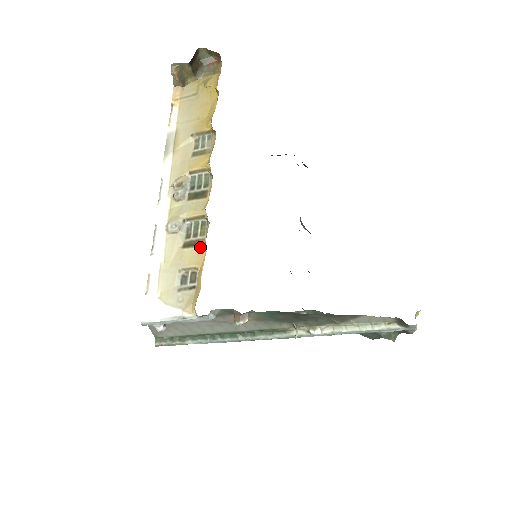
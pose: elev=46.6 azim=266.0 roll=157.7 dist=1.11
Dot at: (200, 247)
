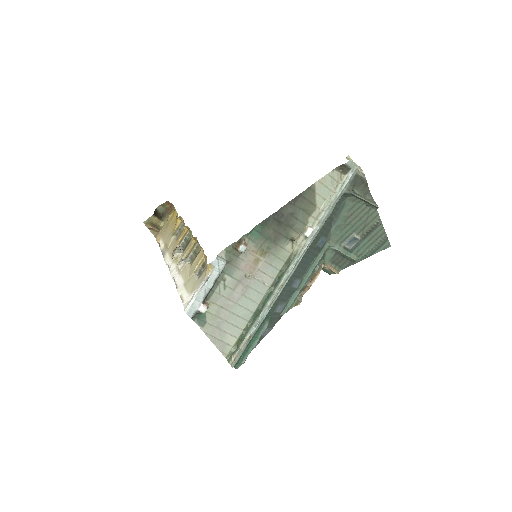
Dot at: (199, 252)
